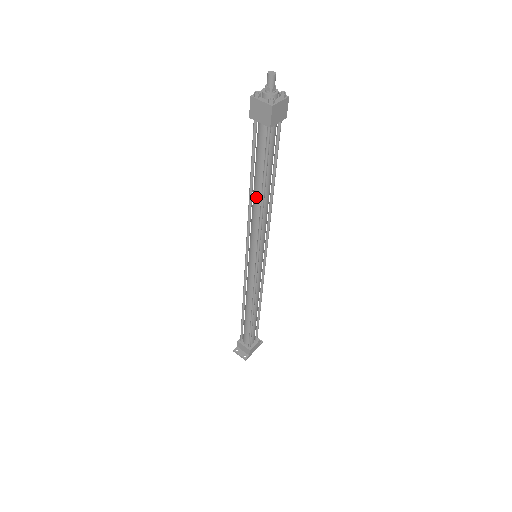
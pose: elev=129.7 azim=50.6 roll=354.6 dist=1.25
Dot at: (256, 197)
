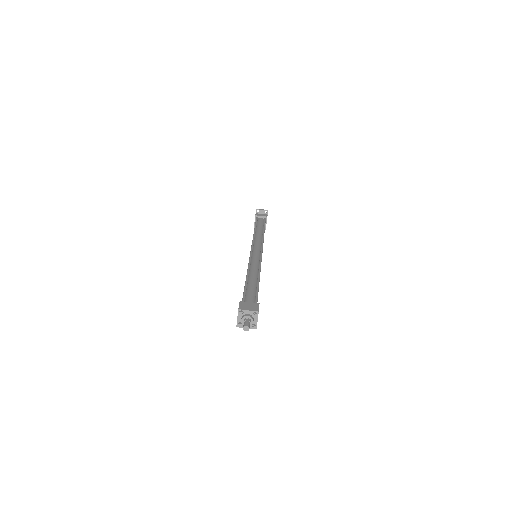
Dot at: occluded
